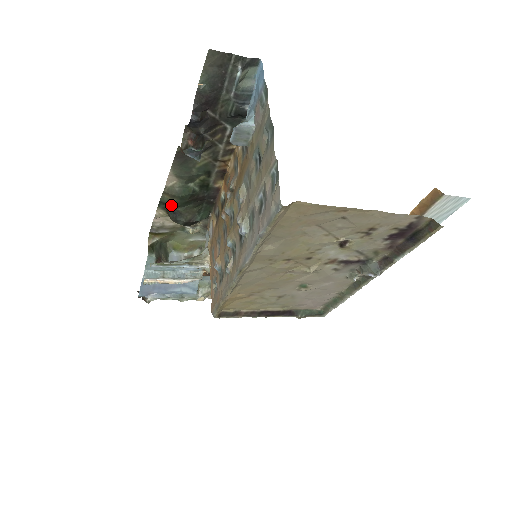
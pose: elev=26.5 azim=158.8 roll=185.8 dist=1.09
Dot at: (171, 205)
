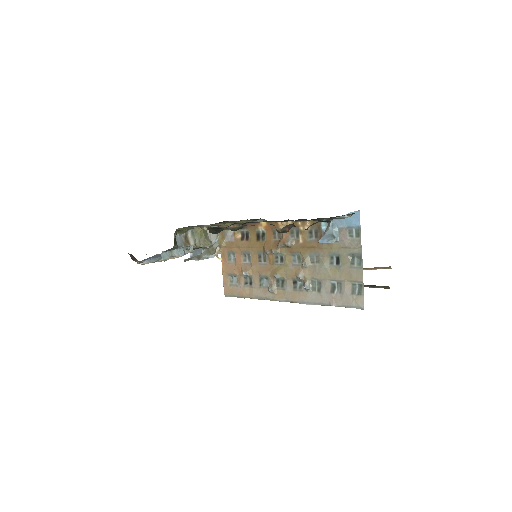
Dot at: (219, 228)
